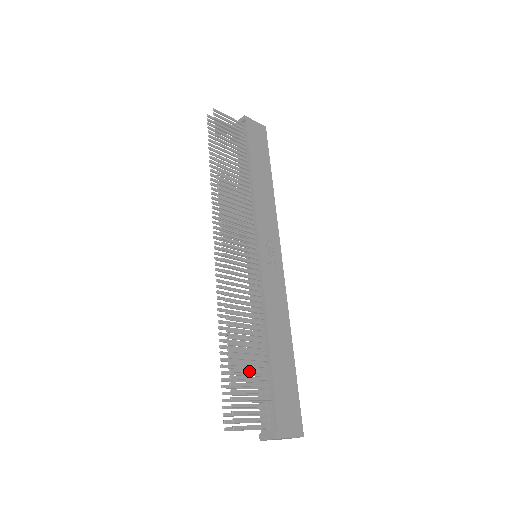
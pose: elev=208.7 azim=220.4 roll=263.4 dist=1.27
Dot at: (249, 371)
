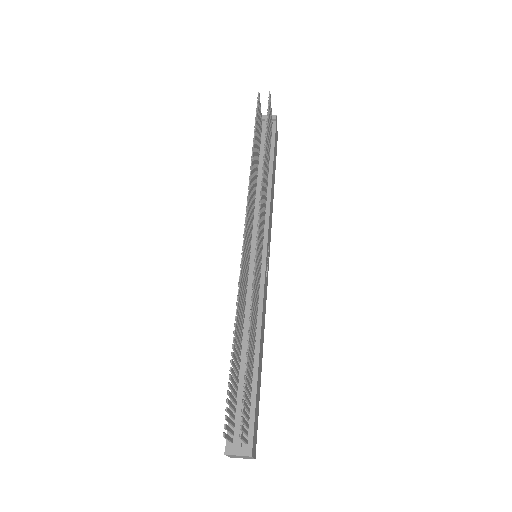
Dot at: (250, 376)
